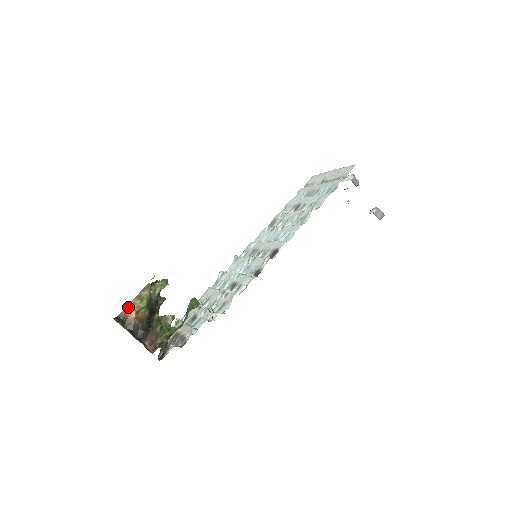
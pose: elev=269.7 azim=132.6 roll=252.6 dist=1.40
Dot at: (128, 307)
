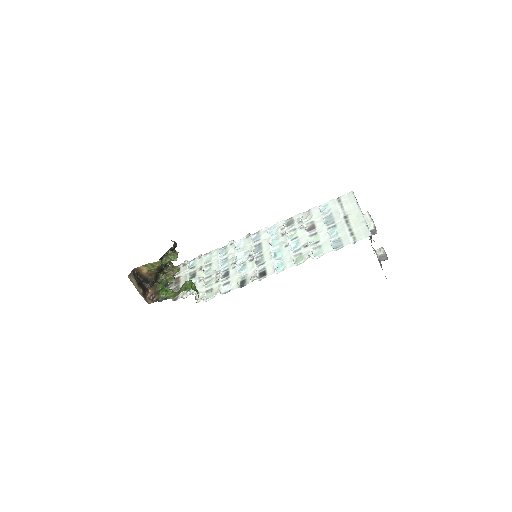
Dot at: (143, 266)
